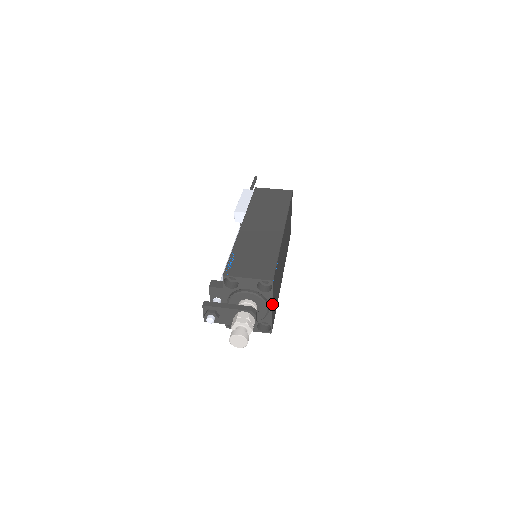
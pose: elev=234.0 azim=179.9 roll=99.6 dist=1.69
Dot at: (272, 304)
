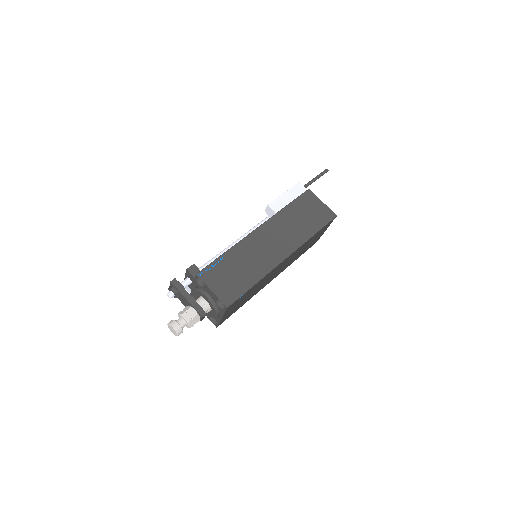
Dot at: (222, 316)
